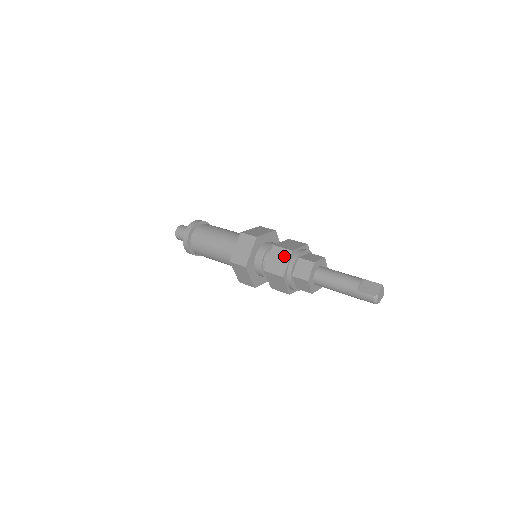
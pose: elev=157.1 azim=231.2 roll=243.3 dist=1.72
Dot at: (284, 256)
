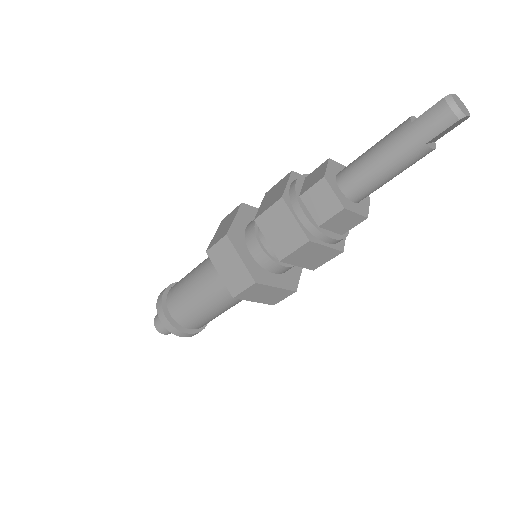
Dot at: (281, 184)
